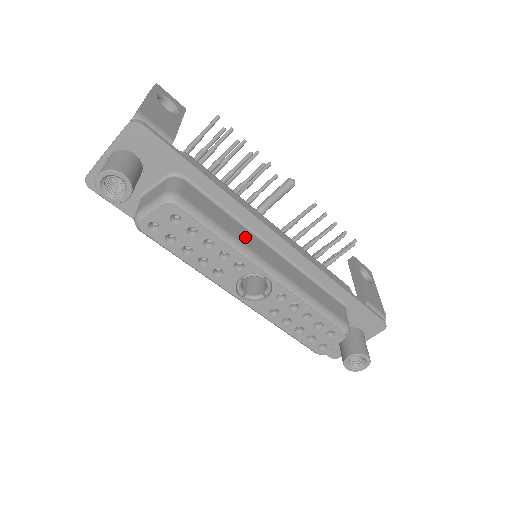
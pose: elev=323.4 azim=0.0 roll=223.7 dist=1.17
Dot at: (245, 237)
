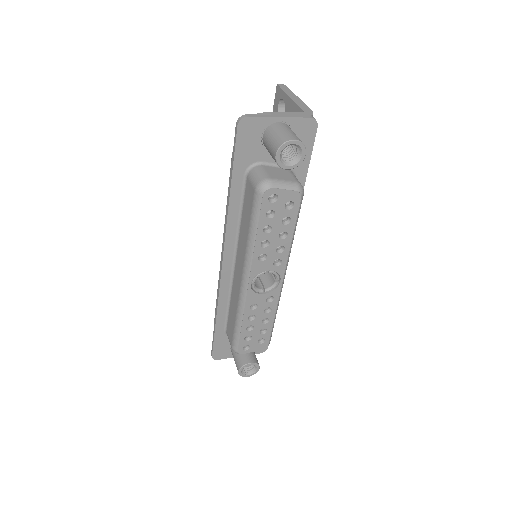
Dot at: occluded
